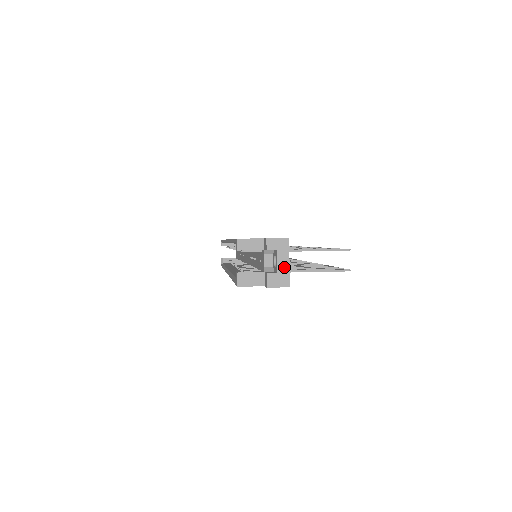
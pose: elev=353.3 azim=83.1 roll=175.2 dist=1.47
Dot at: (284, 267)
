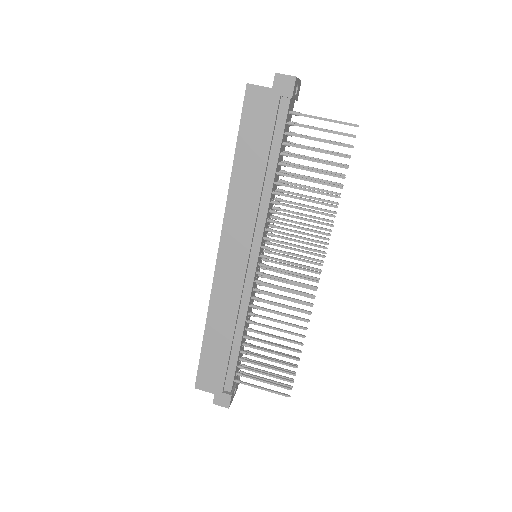
Dot at: occluded
